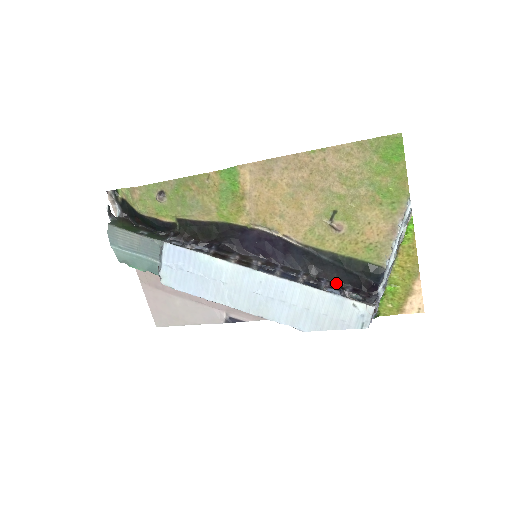
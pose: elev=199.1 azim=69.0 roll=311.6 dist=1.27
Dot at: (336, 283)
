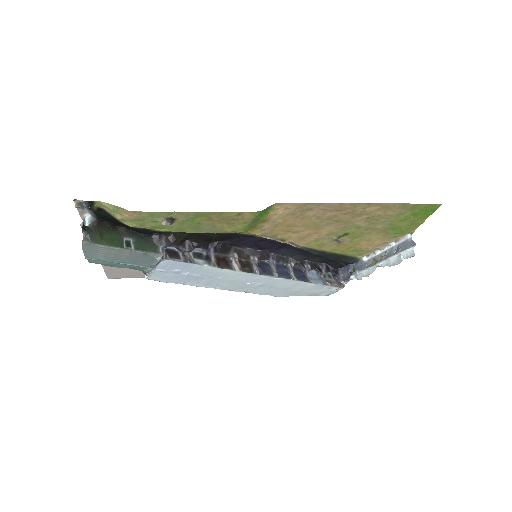
Dot at: (315, 264)
